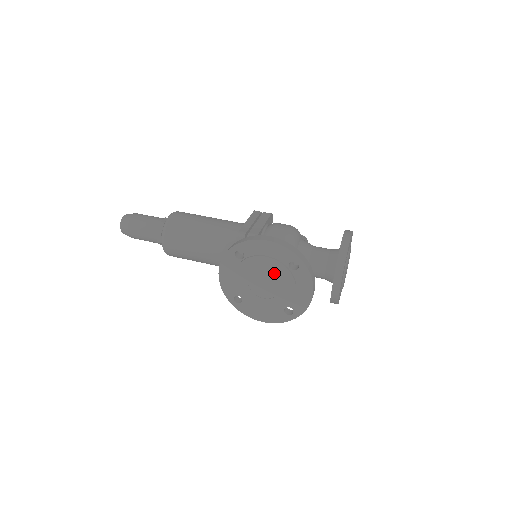
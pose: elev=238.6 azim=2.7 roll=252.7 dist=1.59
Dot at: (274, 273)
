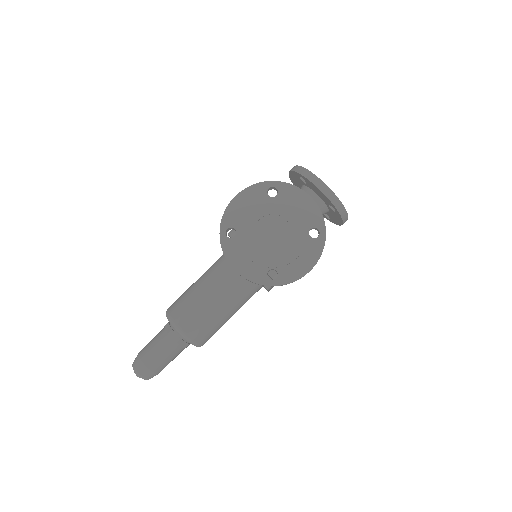
Dot at: (267, 214)
